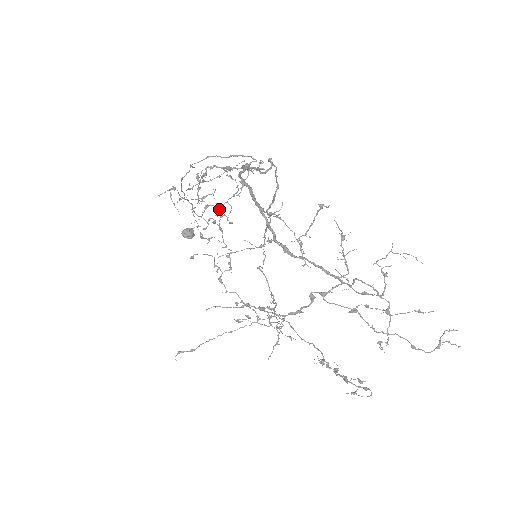
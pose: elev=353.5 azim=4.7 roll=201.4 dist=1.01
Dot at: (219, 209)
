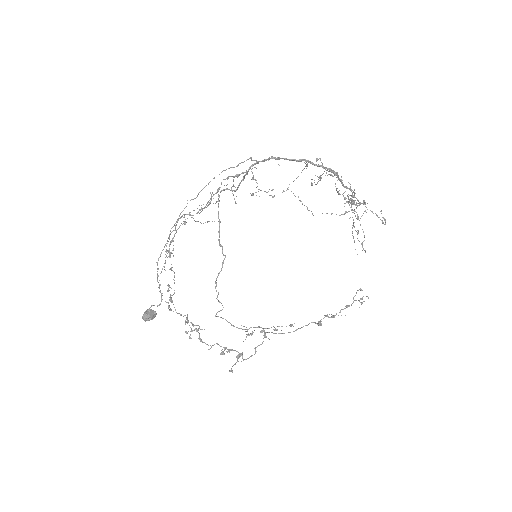
Dot at: (173, 271)
